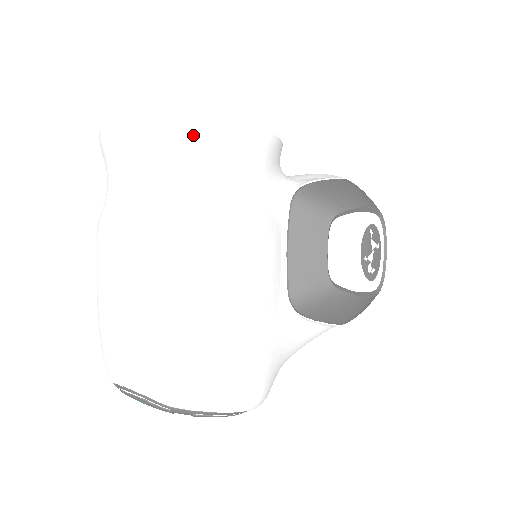
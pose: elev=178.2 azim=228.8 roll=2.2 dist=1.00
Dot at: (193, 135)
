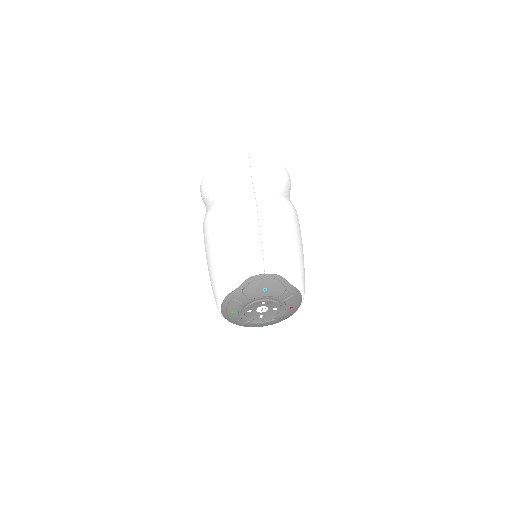
Dot at: (284, 173)
